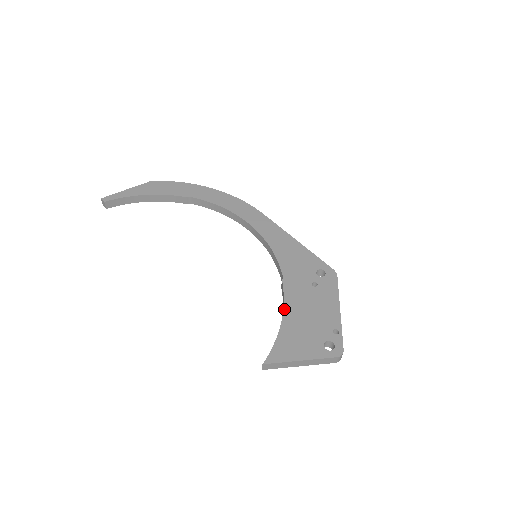
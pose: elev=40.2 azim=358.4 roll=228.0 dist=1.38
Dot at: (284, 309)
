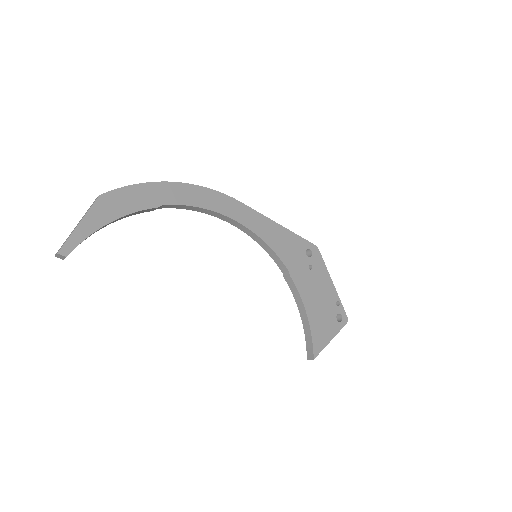
Dot at: (304, 303)
